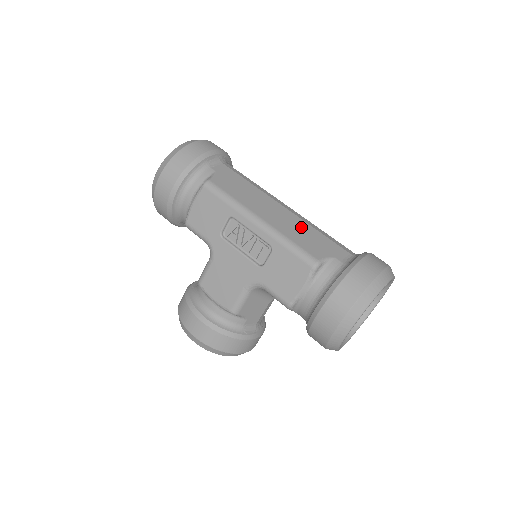
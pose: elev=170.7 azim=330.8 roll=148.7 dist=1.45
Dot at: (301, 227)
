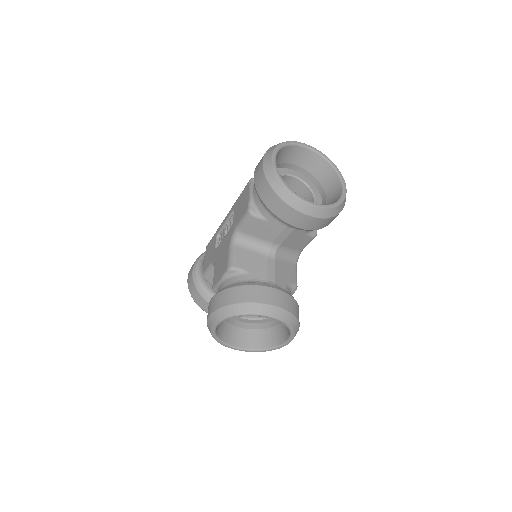
Dot at: occluded
